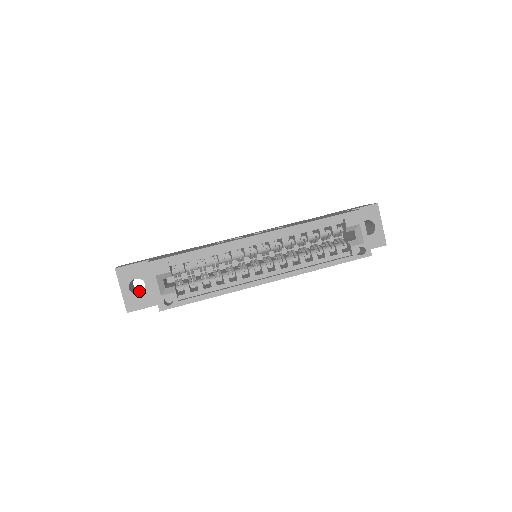
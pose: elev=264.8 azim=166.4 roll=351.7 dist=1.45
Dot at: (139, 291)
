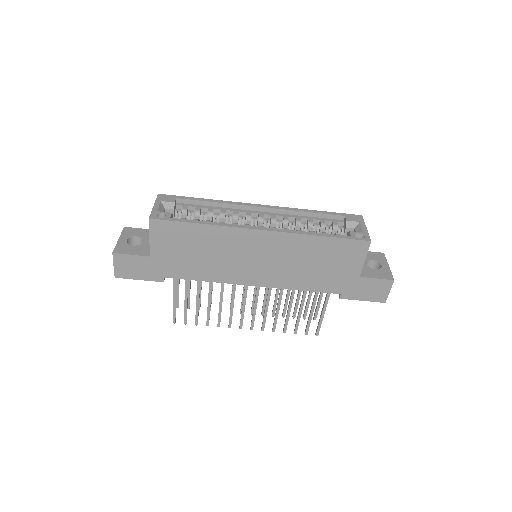
Dot at: occluded
